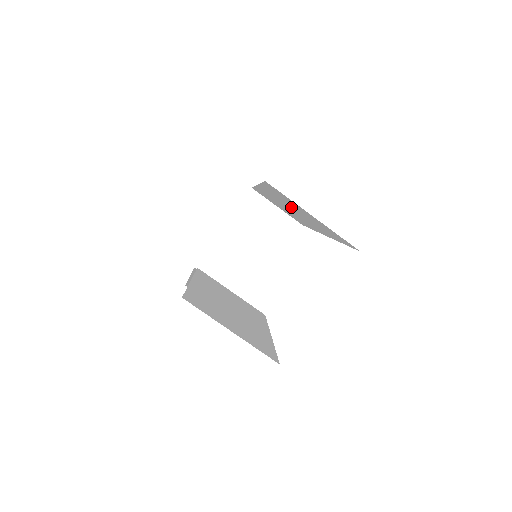
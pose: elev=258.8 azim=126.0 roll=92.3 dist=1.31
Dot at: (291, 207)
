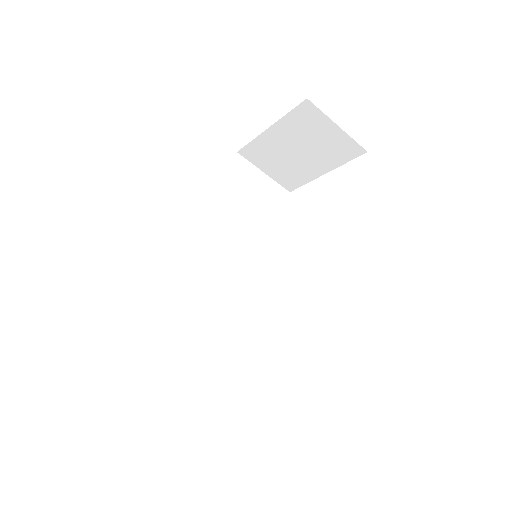
Dot at: occluded
